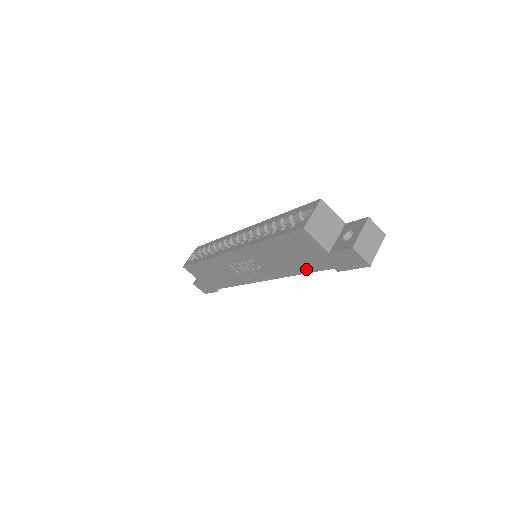
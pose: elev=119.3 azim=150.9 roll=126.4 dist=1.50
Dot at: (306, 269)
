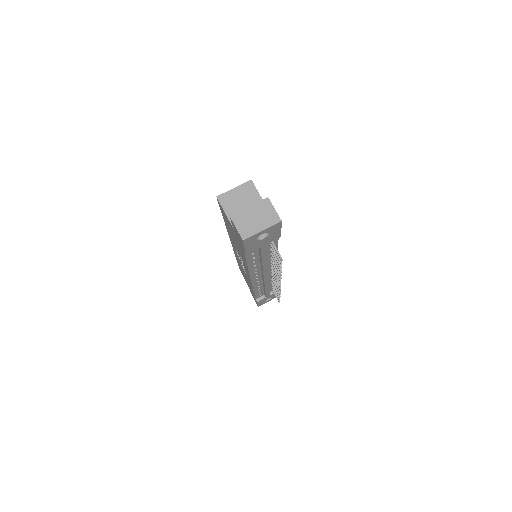
Dot at: (243, 255)
